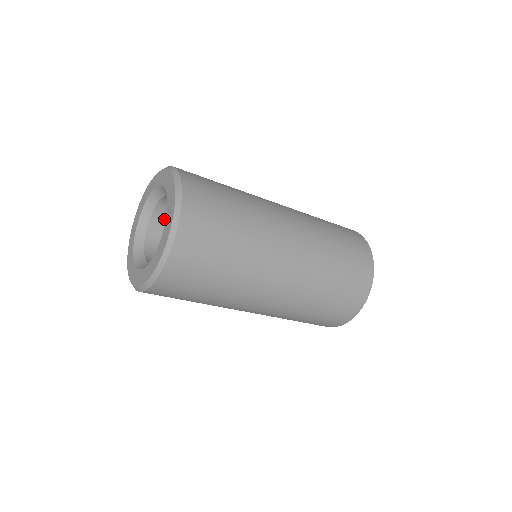
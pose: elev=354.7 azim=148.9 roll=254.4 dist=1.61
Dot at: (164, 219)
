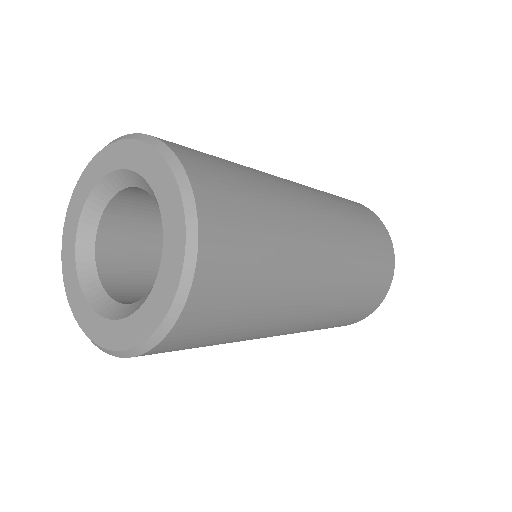
Dot at: (126, 209)
